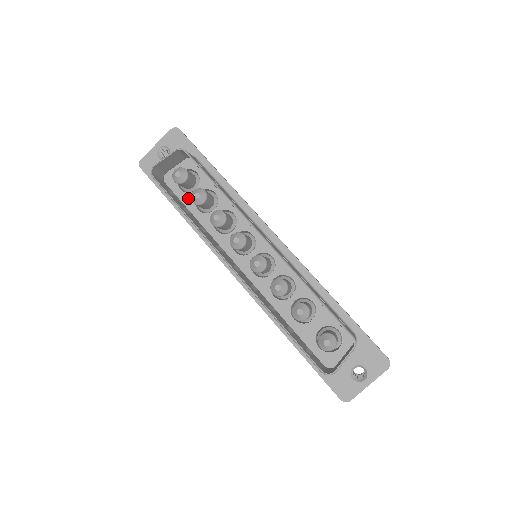
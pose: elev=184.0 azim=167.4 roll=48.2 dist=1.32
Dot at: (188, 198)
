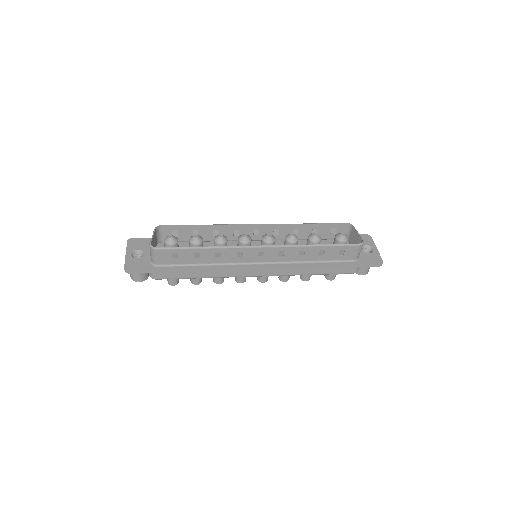
Dot at: occluded
